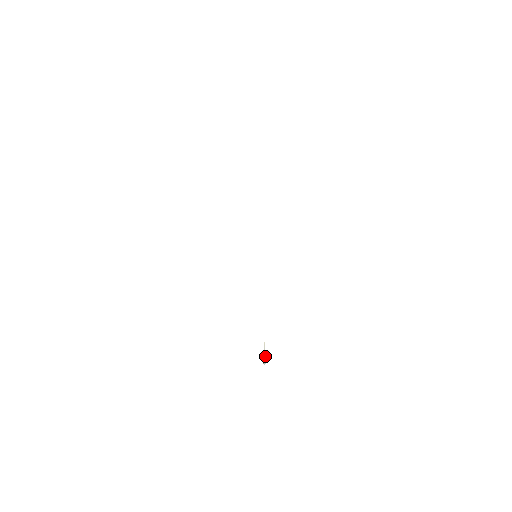
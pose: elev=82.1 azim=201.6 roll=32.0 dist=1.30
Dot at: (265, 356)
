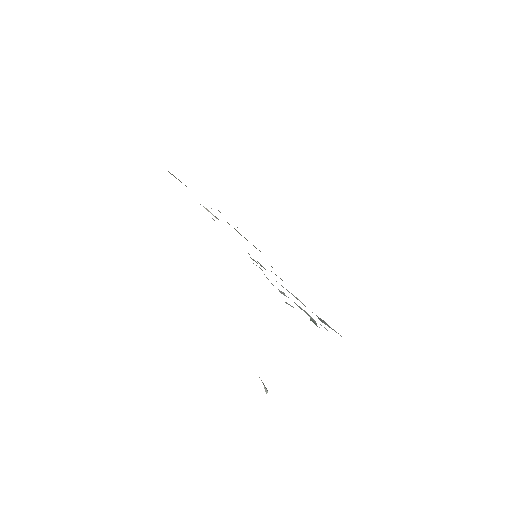
Dot at: (265, 387)
